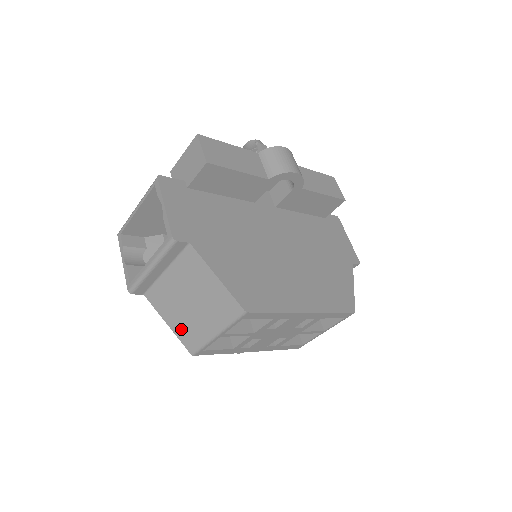
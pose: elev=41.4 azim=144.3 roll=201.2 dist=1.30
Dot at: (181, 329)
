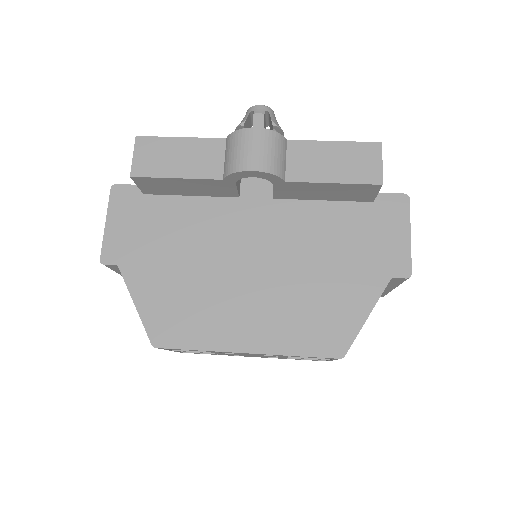
Dot at: occluded
